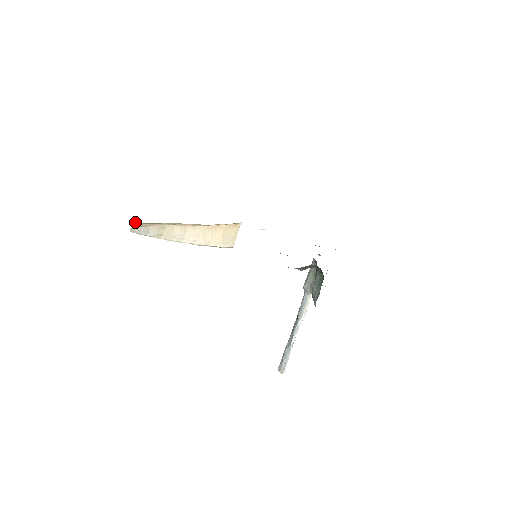
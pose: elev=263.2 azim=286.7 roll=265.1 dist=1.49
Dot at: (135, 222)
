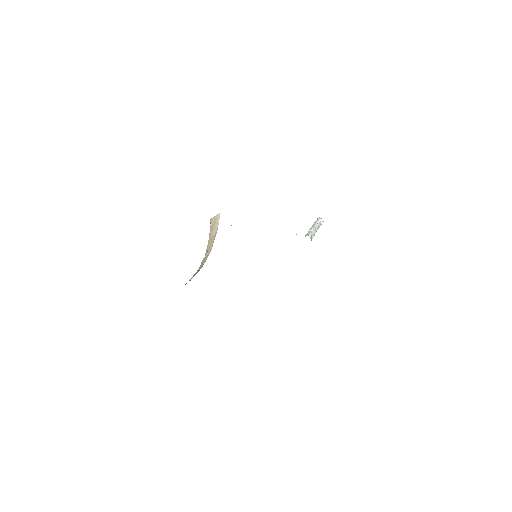
Dot at: occluded
